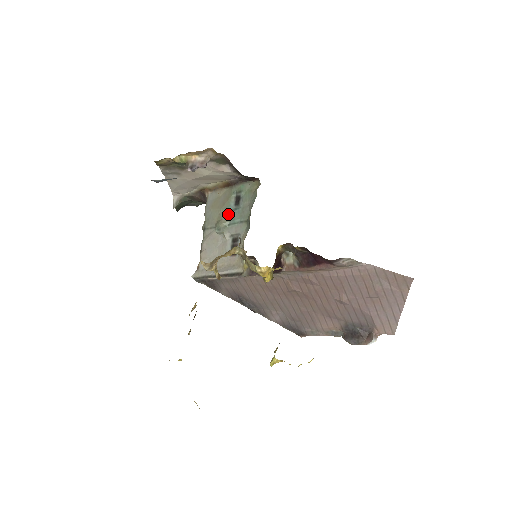
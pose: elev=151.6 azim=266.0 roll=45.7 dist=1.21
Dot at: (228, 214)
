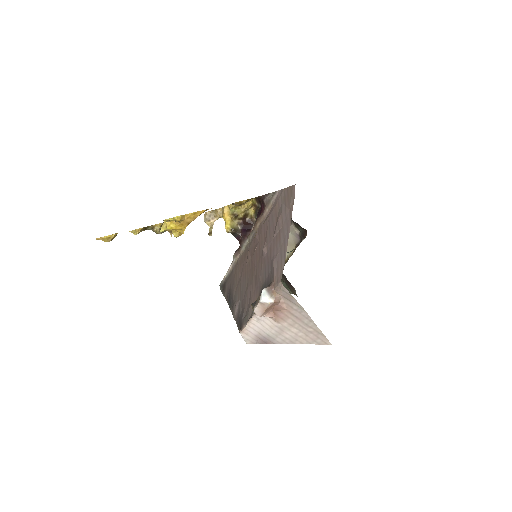
Dot at: occluded
